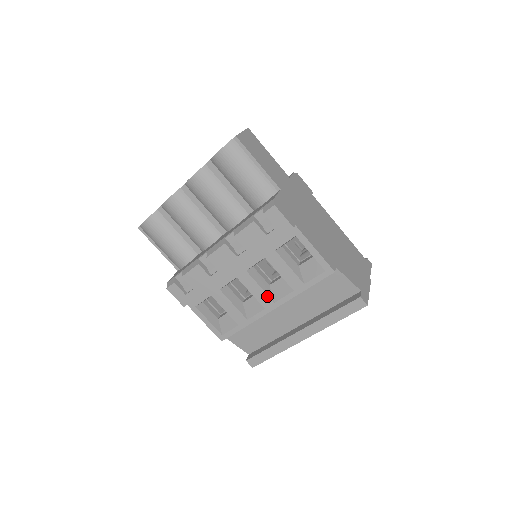
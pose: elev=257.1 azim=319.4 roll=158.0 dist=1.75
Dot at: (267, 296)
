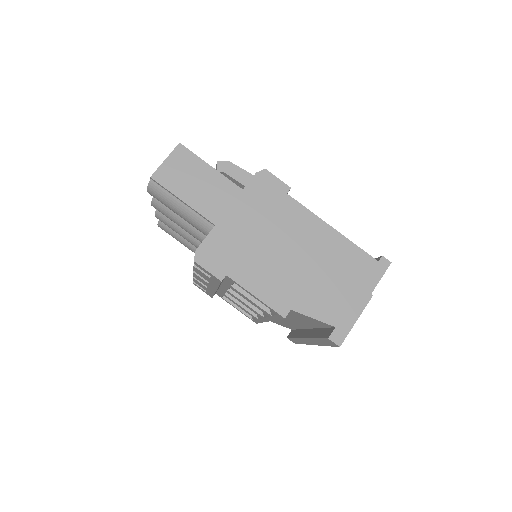
Dot at: (256, 311)
